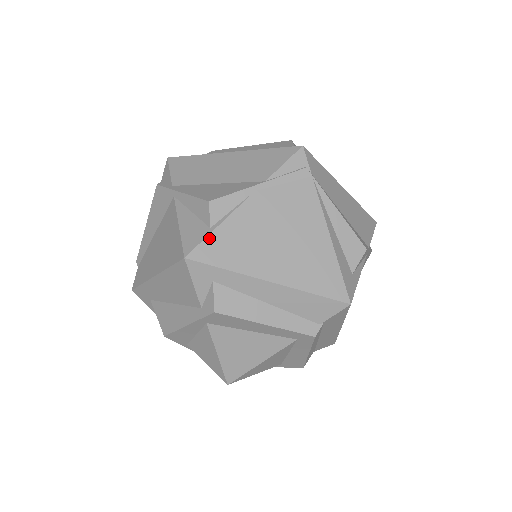
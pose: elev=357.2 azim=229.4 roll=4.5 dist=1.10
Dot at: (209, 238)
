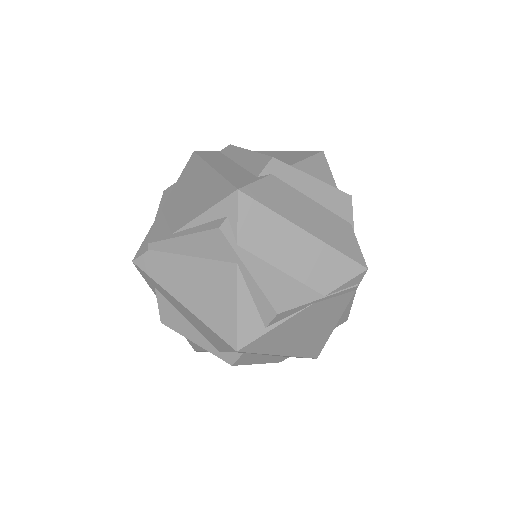
Dot at: (262, 337)
